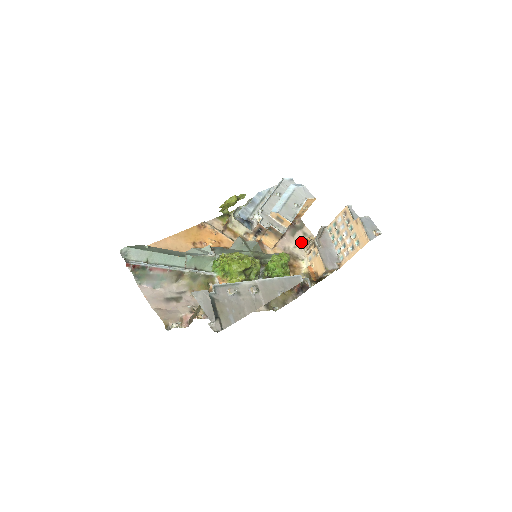
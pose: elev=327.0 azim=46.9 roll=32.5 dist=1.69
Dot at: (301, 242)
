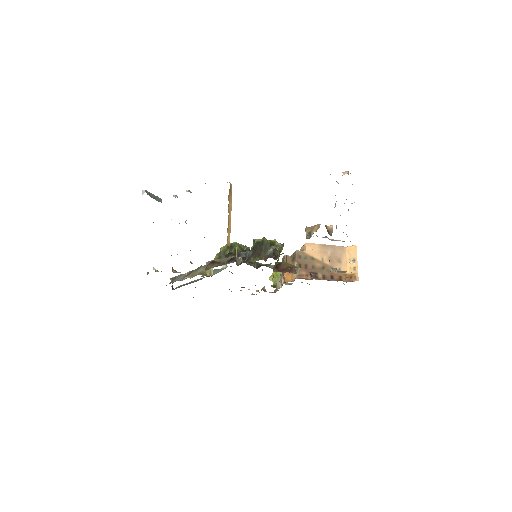
Dot at: occluded
